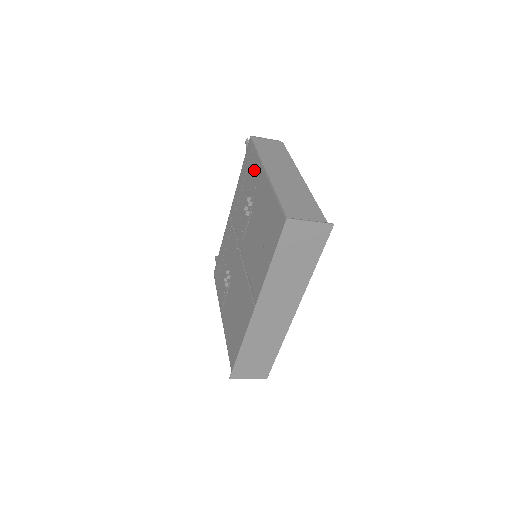
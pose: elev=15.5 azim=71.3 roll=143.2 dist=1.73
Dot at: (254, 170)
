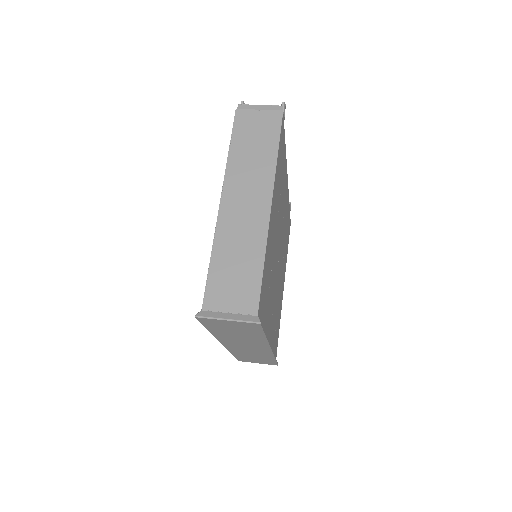
Dot at: occluded
